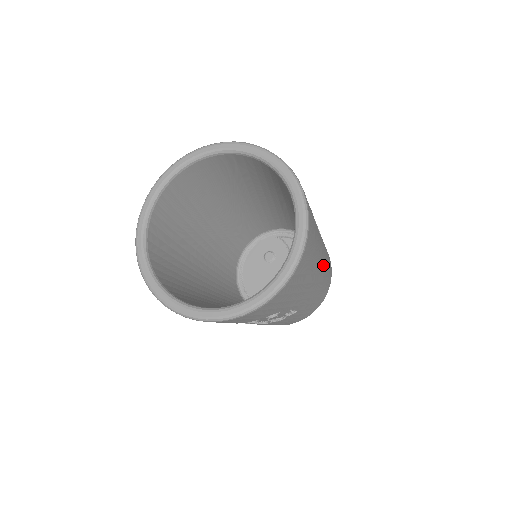
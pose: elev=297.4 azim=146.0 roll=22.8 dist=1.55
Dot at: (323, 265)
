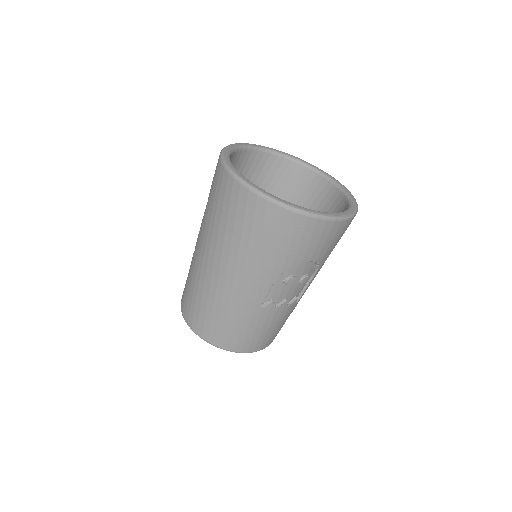
Dot at: occluded
